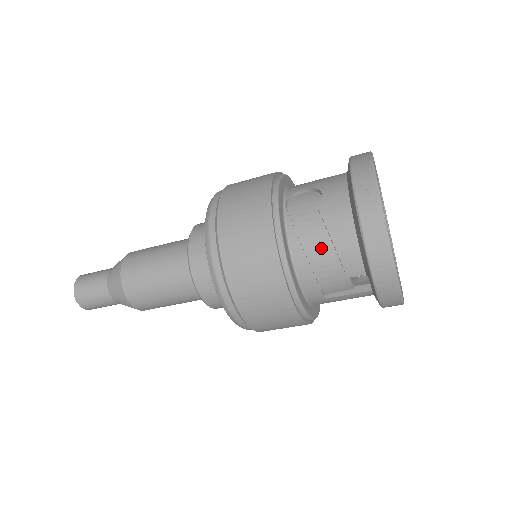
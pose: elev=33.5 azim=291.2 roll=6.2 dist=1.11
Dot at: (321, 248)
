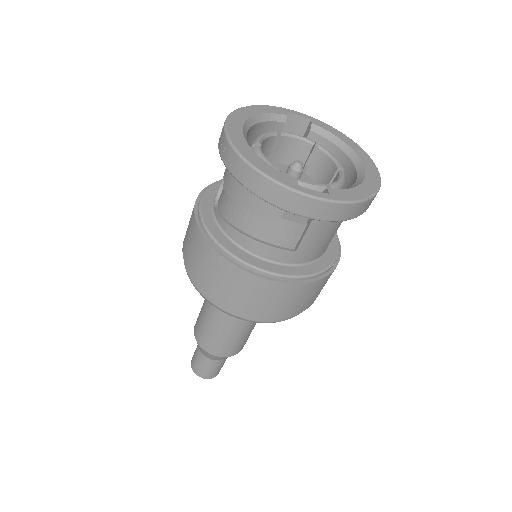
Dot at: (244, 216)
